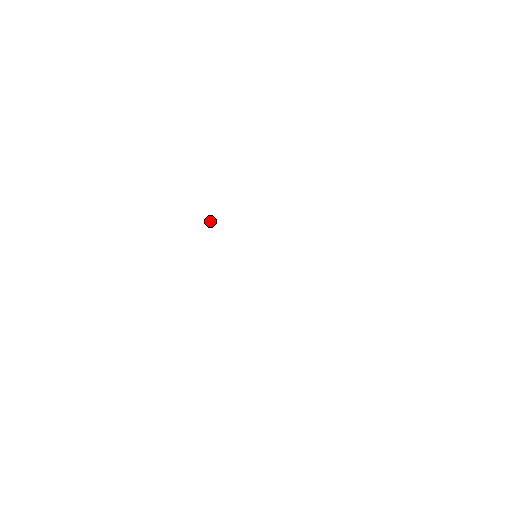
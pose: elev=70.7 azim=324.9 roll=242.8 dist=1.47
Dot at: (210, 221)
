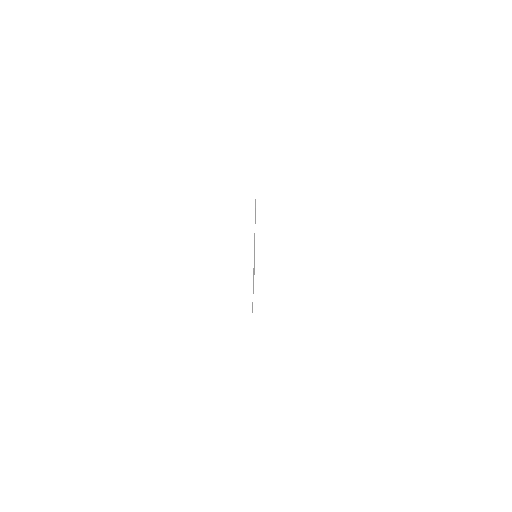
Dot at: occluded
